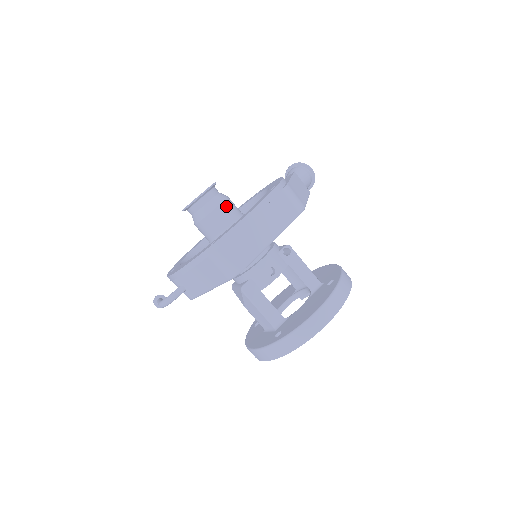
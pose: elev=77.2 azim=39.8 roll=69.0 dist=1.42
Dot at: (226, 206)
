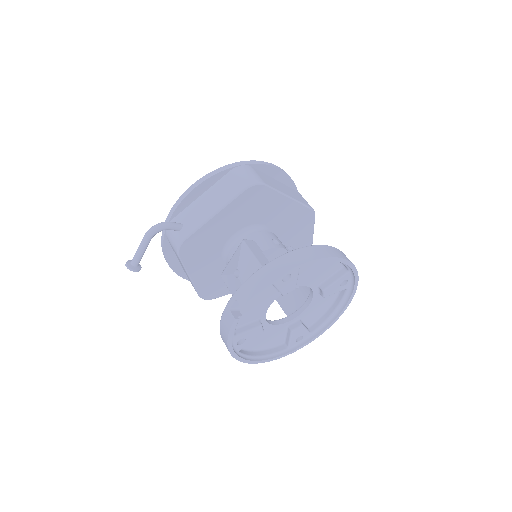
Dot at: occluded
